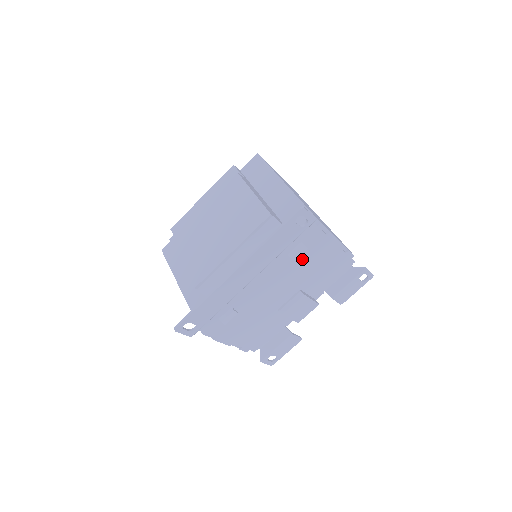
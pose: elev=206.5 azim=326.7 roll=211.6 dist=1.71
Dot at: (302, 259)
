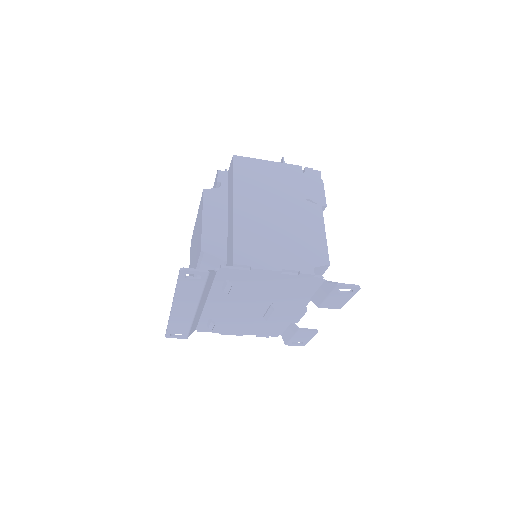
Dot at: (244, 287)
